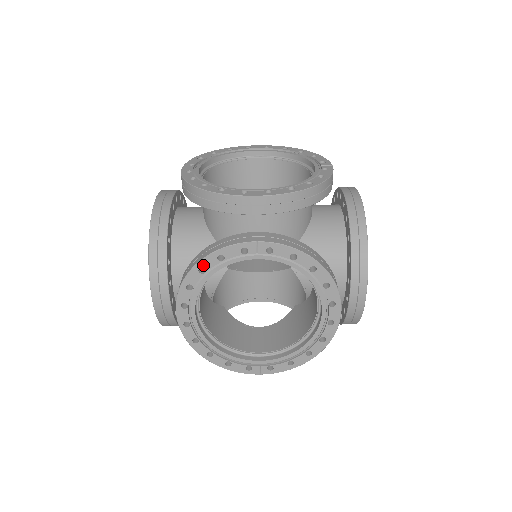
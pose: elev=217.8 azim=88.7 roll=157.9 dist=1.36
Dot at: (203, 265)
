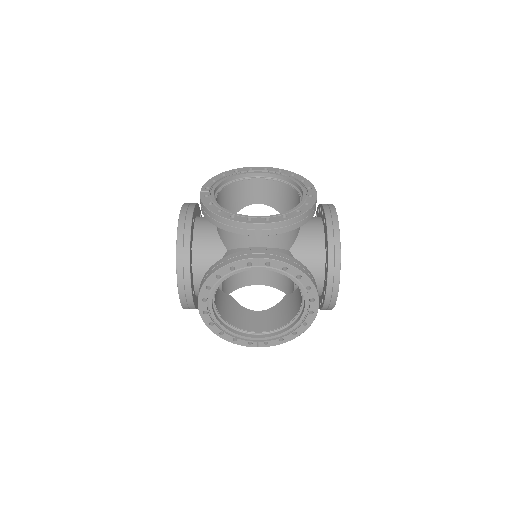
Dot at: (219, 273)
